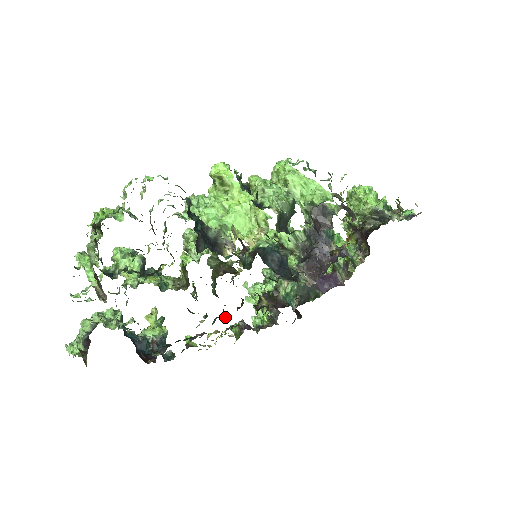
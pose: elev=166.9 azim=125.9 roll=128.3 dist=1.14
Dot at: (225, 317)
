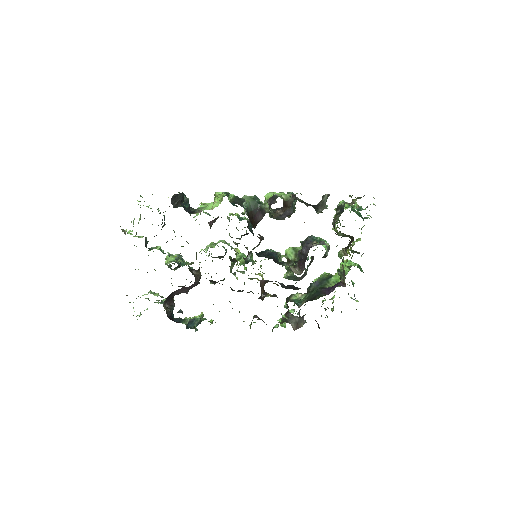
Dot at: occluded
